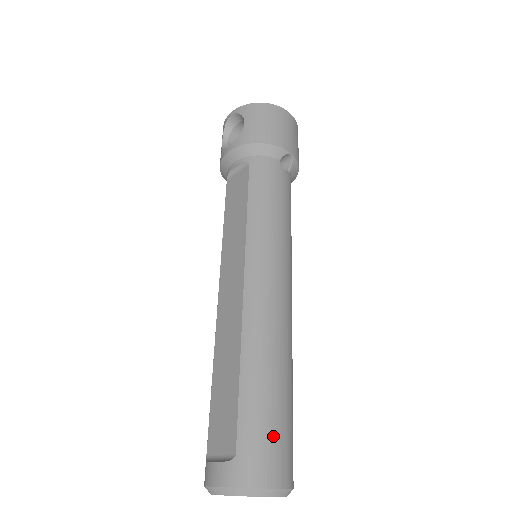
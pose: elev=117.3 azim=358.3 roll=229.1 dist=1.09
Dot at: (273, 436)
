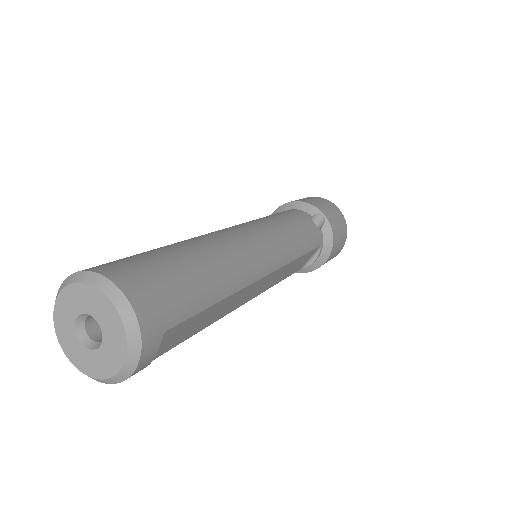
Dot at: (154, 267)
